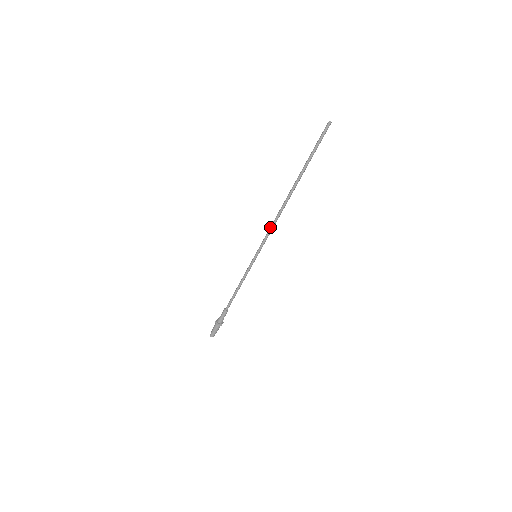
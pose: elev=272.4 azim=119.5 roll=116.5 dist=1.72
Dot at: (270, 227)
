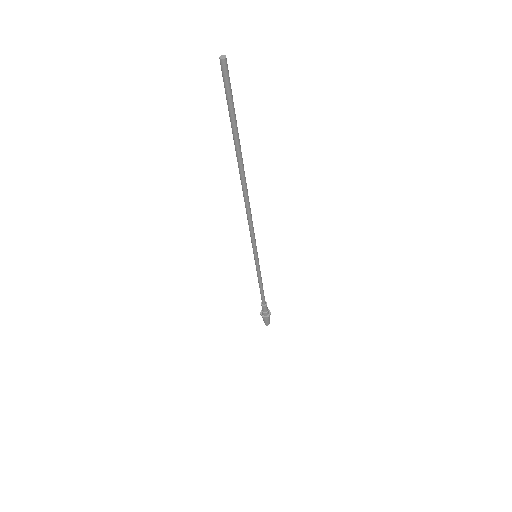
Dot at: (249, 228)
